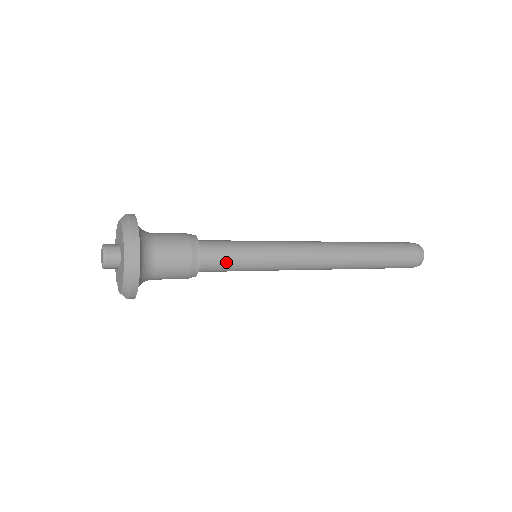
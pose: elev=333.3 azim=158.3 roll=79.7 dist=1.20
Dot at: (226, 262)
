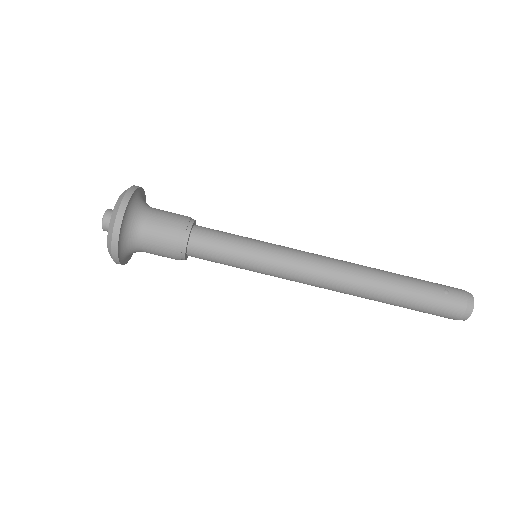
Dot at: (215, 259)
